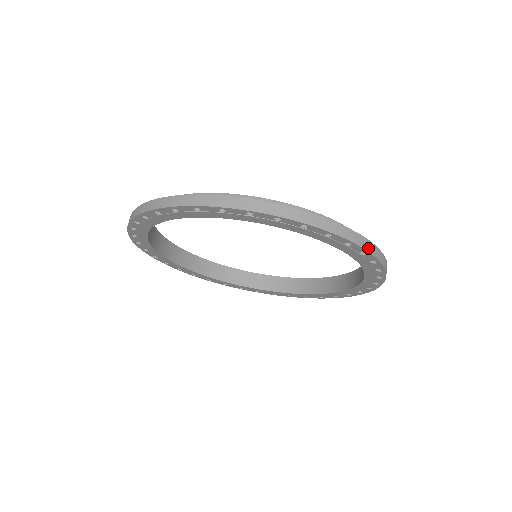
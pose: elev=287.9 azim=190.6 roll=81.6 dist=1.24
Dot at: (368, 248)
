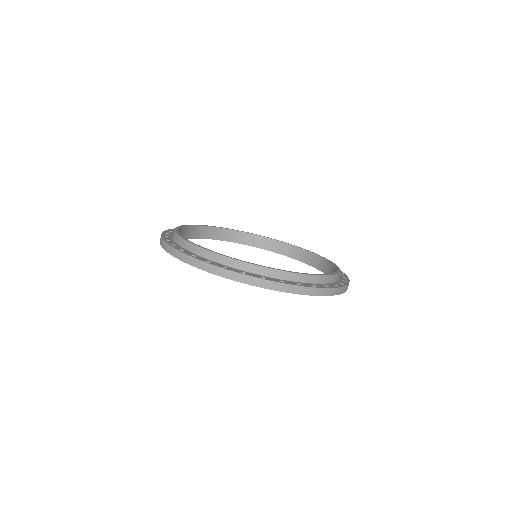
Dot at: occluded
